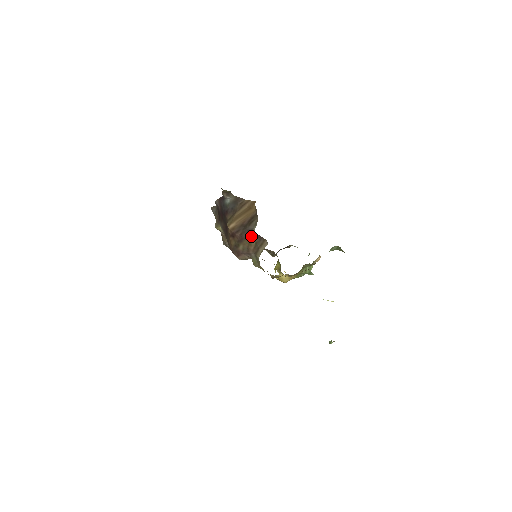
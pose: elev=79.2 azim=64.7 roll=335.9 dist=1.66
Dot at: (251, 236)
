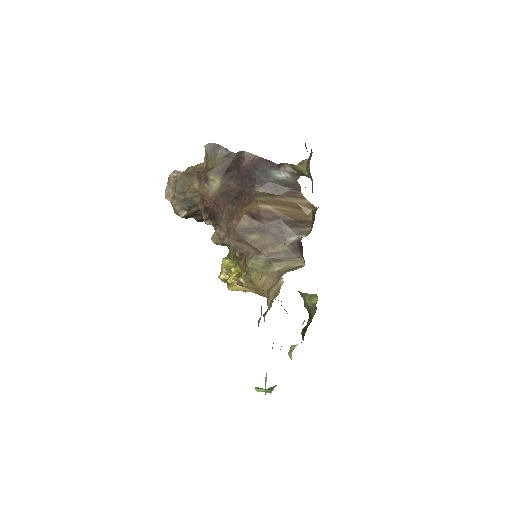
Dot at: (284, 239)
